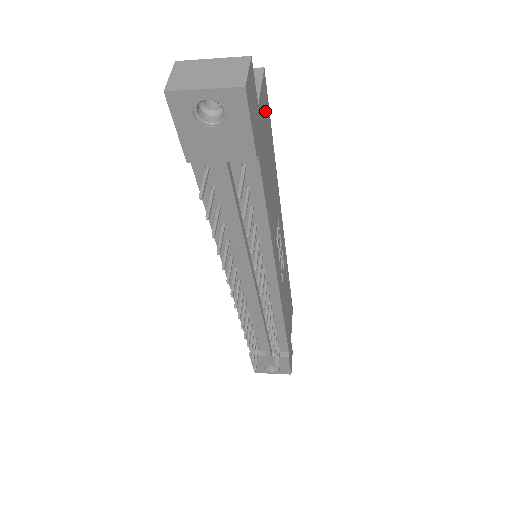
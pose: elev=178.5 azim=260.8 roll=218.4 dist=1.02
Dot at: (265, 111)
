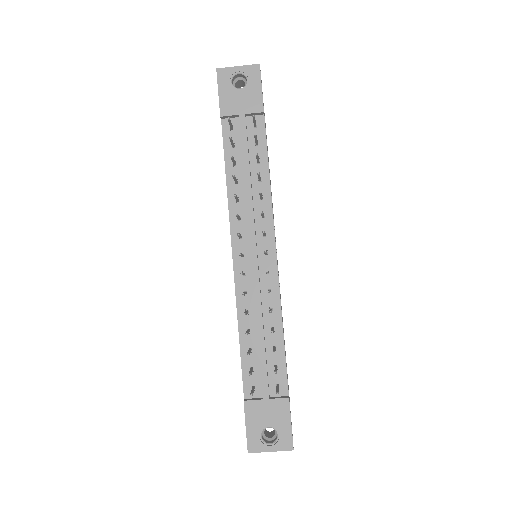
Dot at: occluded
